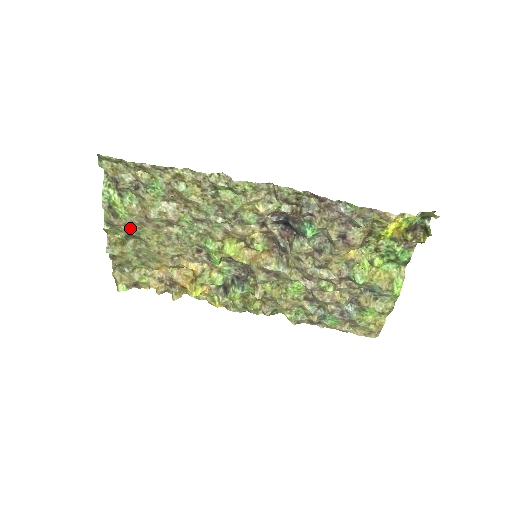
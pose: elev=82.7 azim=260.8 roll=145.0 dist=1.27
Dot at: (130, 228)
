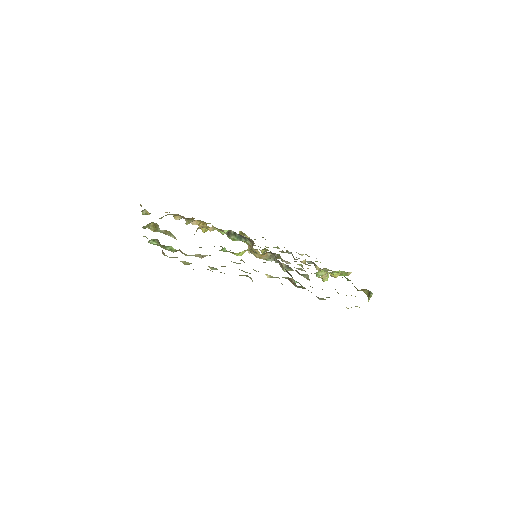
Dot at: occluded
